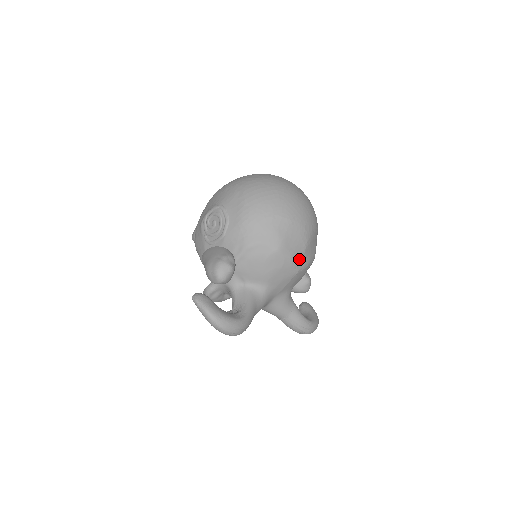
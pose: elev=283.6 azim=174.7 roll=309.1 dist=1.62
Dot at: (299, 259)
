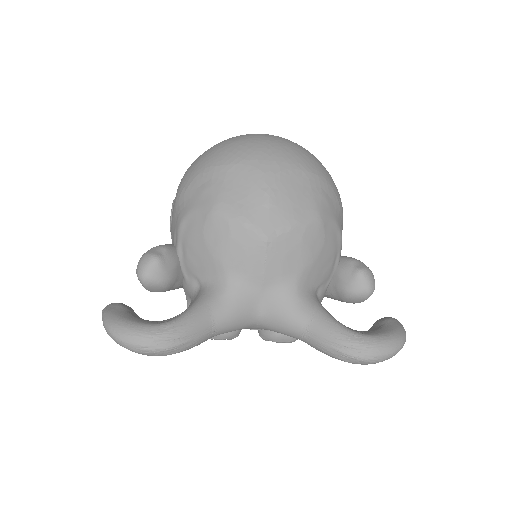
Dot at: (261, 217)
